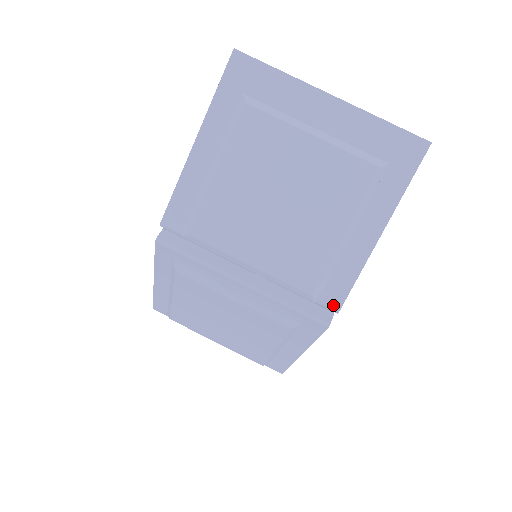
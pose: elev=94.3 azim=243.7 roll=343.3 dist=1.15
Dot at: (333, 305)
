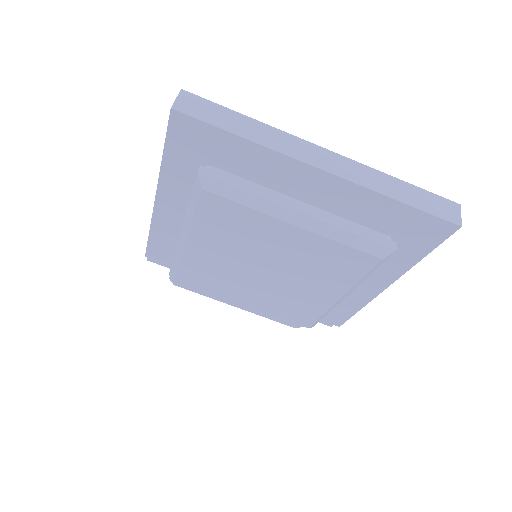
Dot at: (333, 323)
